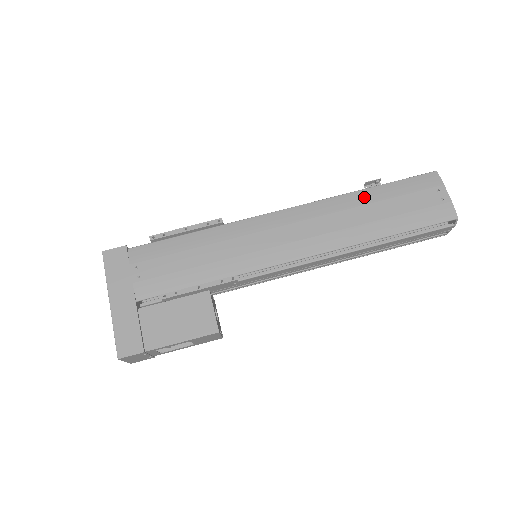
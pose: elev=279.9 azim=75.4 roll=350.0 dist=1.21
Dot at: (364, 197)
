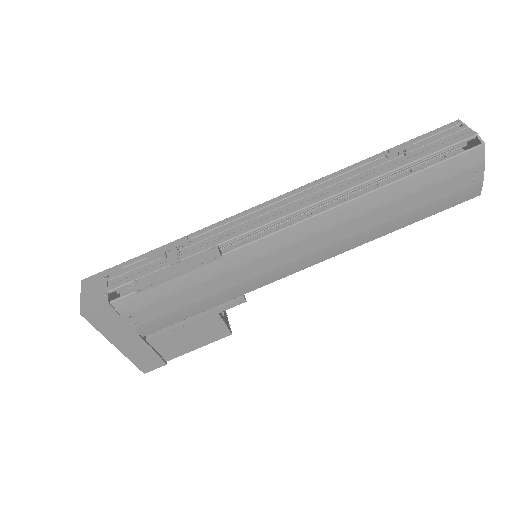
Dot at: (390, 194)
